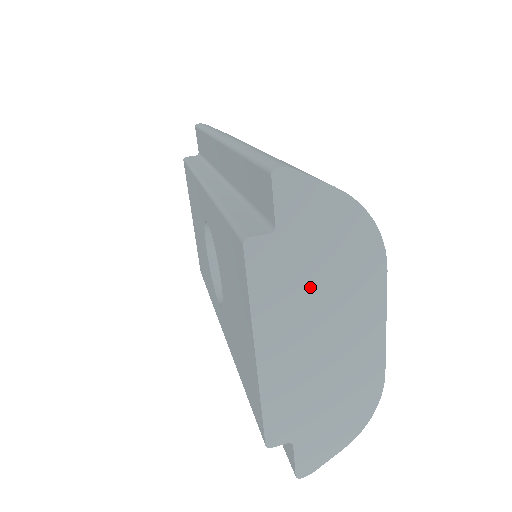
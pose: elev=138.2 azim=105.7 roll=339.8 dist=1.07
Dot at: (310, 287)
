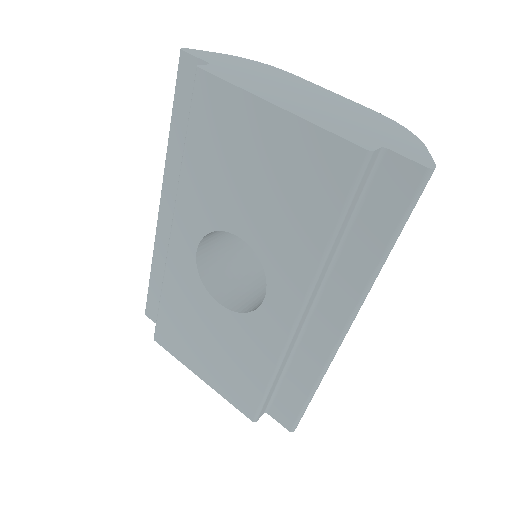
Dot at: (263, 80)
